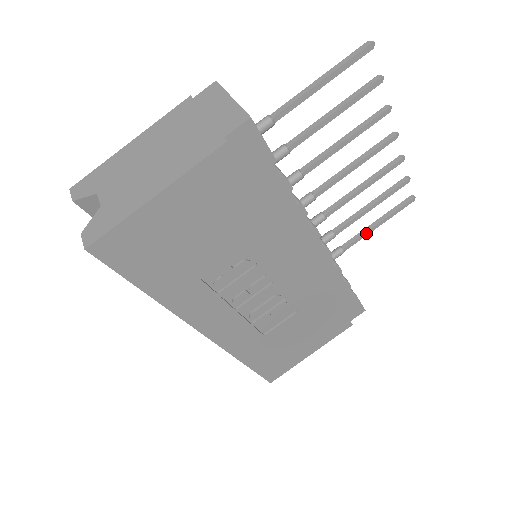
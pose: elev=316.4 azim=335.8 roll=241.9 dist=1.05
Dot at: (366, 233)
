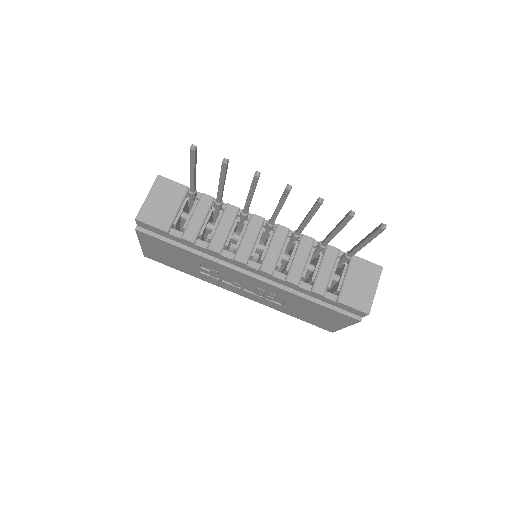
Dot at: (358, 248)
